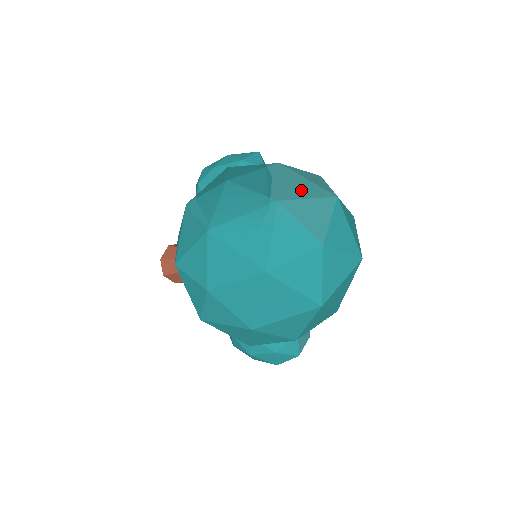
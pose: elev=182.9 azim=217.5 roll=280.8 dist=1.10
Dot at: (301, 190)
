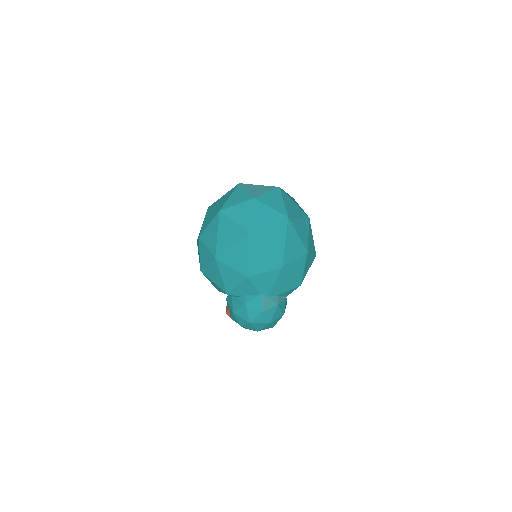
Dot at: occluded
